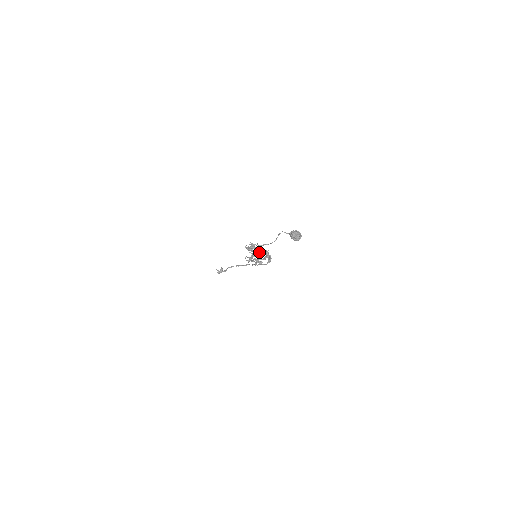
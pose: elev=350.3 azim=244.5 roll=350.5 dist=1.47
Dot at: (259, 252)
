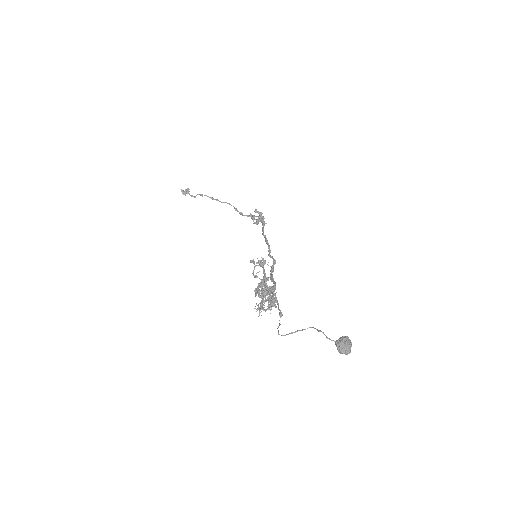
Dot at: (272, 291)
